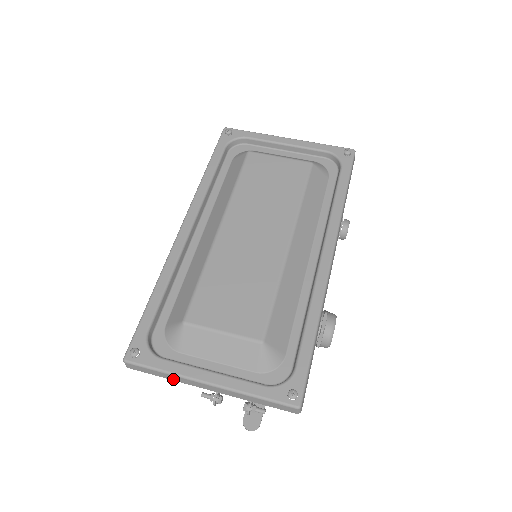
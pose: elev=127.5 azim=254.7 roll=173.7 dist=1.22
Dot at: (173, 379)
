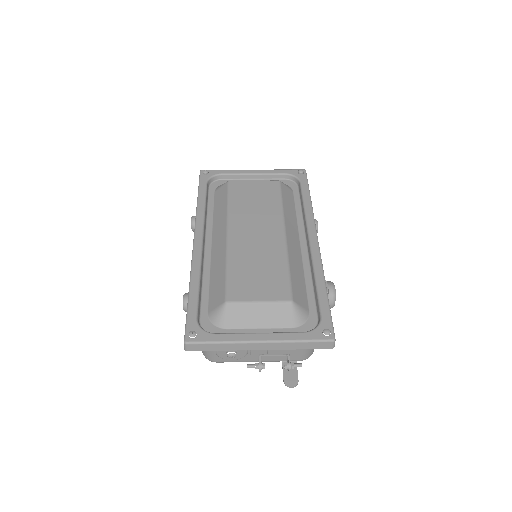
Dot at: (228, 349)
